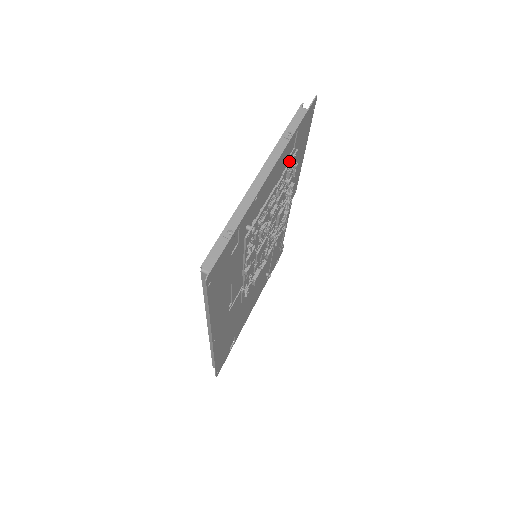
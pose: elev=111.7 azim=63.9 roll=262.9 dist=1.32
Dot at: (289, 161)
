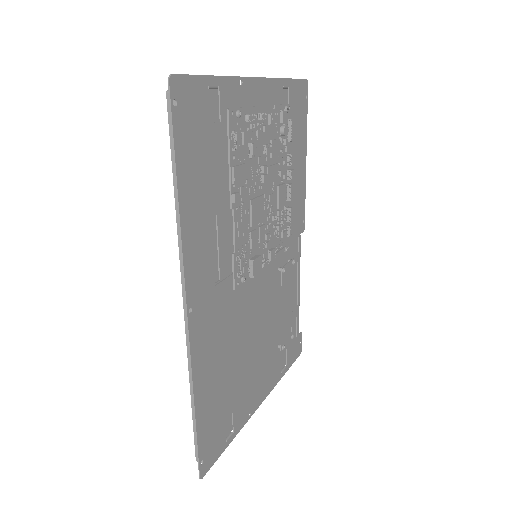
Dot at: (282, 104)
